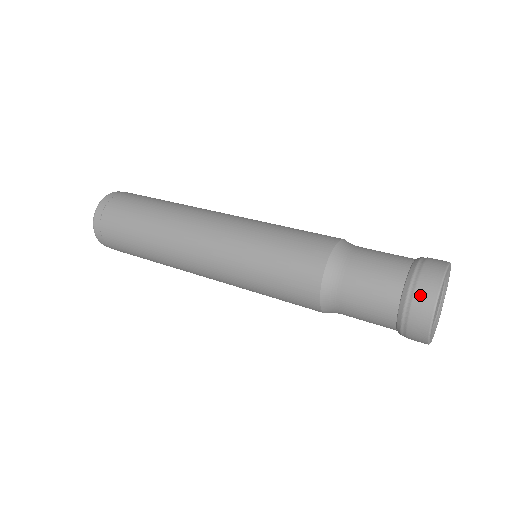
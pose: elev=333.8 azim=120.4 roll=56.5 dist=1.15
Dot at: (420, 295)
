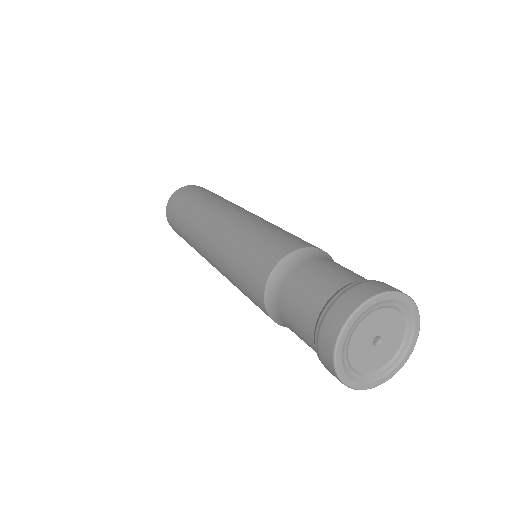
Dot at: (364, 286)
